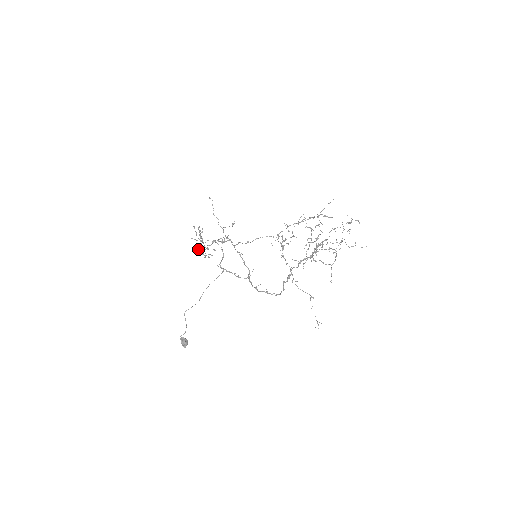
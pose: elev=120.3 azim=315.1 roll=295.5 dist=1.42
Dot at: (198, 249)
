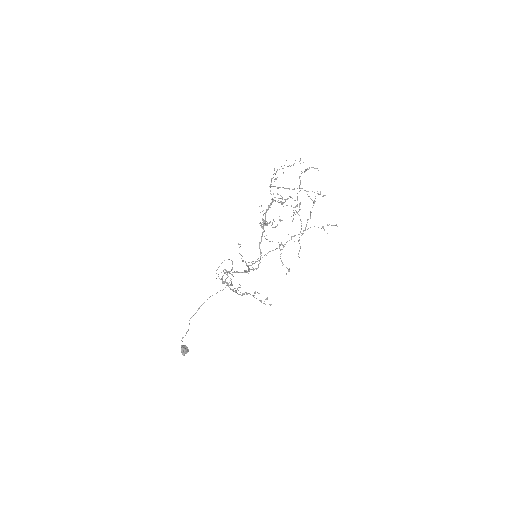
Dot at: occluded
